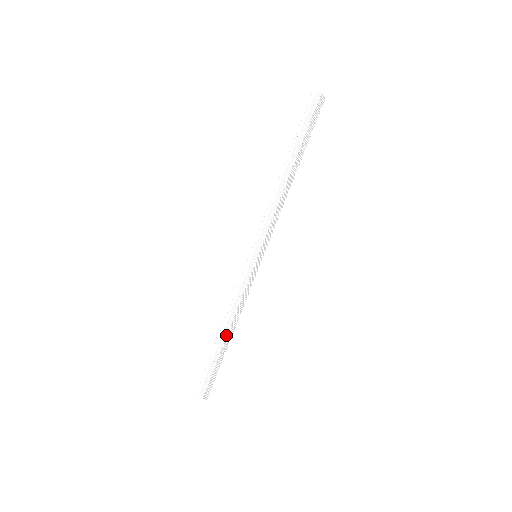
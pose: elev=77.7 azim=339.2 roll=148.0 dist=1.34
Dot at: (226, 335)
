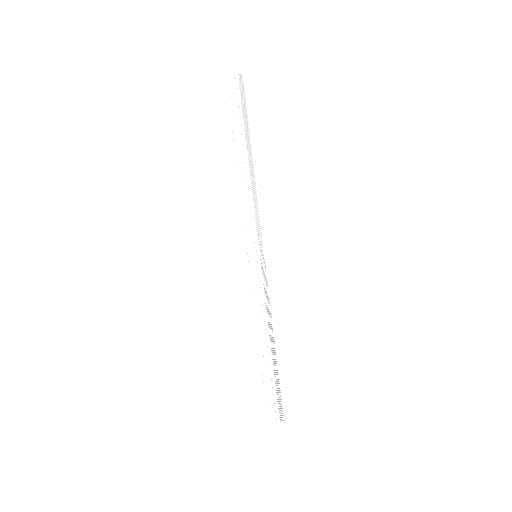
Dot at: (270, 347)
